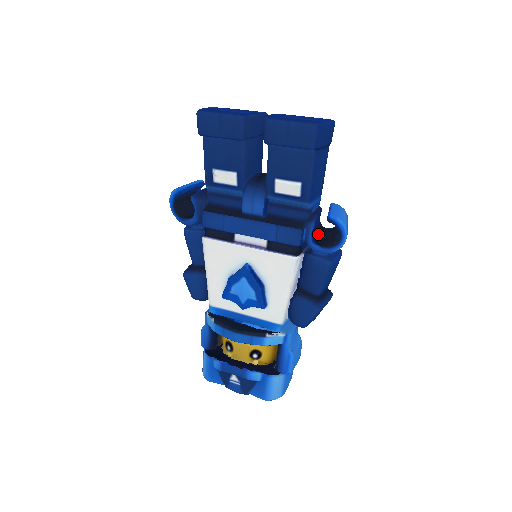
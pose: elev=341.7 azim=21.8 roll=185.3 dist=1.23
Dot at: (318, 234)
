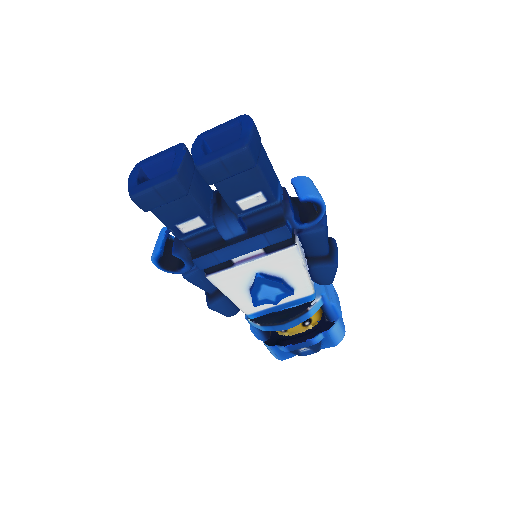
Dot at: (297, 211)
